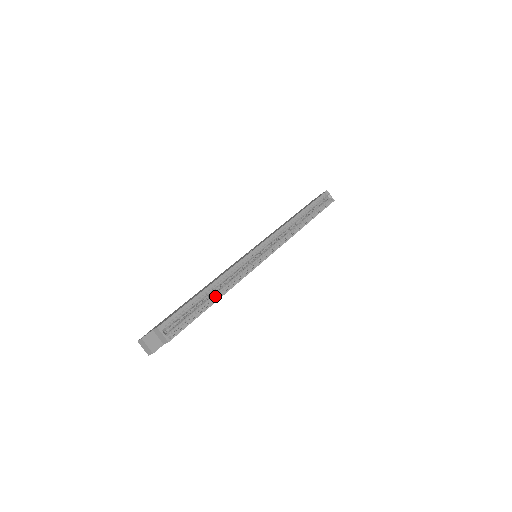
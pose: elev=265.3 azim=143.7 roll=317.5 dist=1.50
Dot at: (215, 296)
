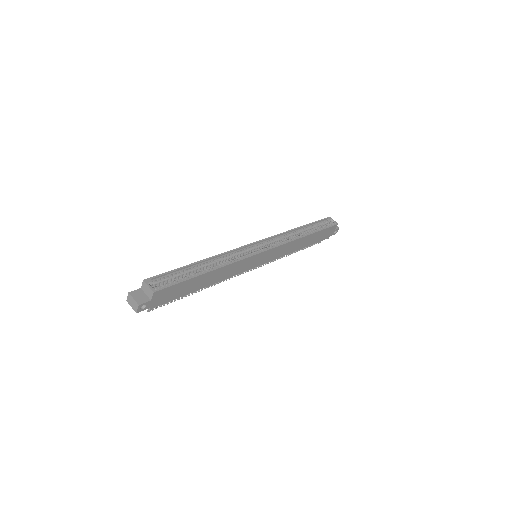
Dot at: (207, 270)
